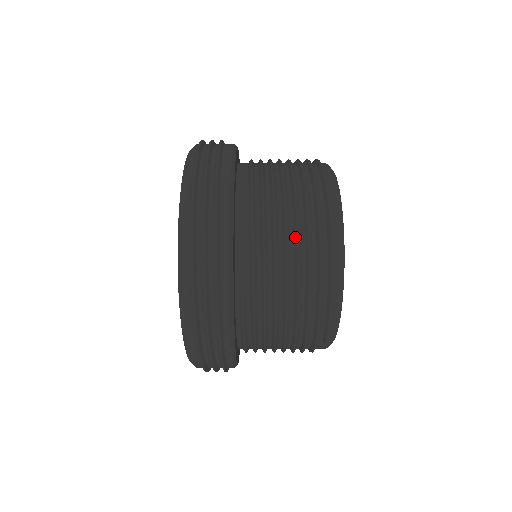
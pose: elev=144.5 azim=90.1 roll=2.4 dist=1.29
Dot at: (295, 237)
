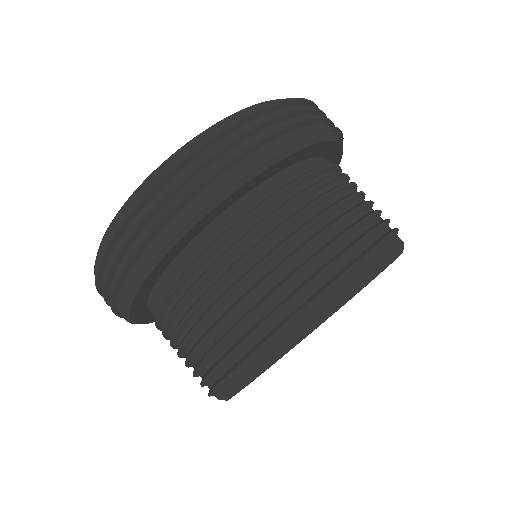
Dot at: (189, 353)
